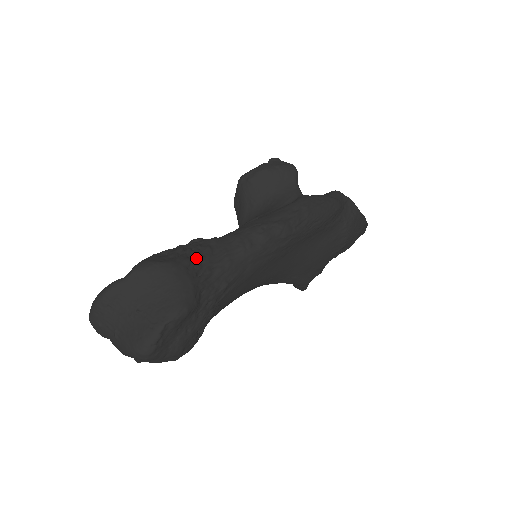
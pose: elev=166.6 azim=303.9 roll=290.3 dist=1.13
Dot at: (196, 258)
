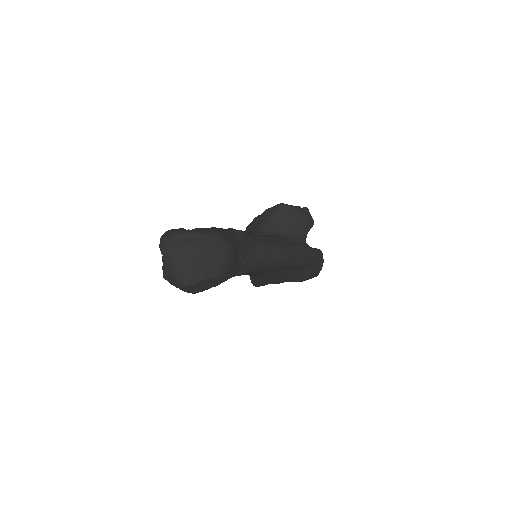
Dot at: (241, 247)
